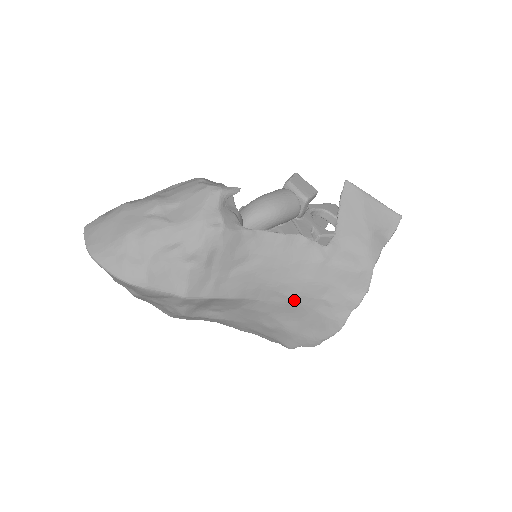
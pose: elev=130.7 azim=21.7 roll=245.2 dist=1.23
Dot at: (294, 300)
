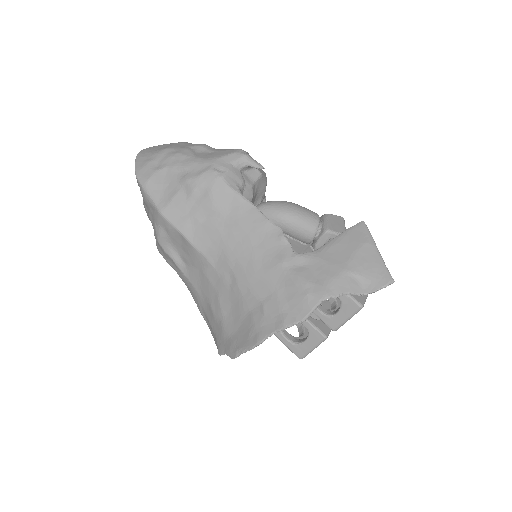
Dot at: (239, 287)
